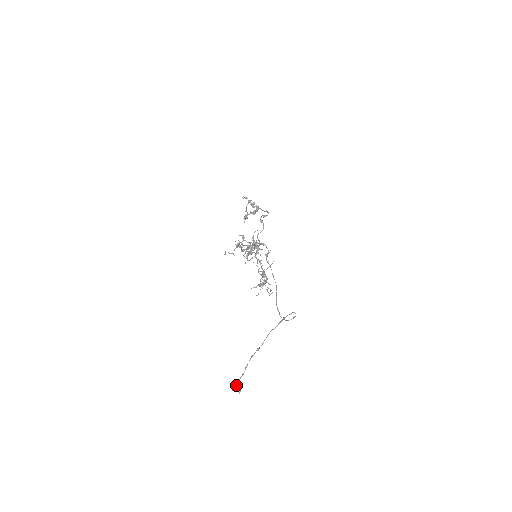
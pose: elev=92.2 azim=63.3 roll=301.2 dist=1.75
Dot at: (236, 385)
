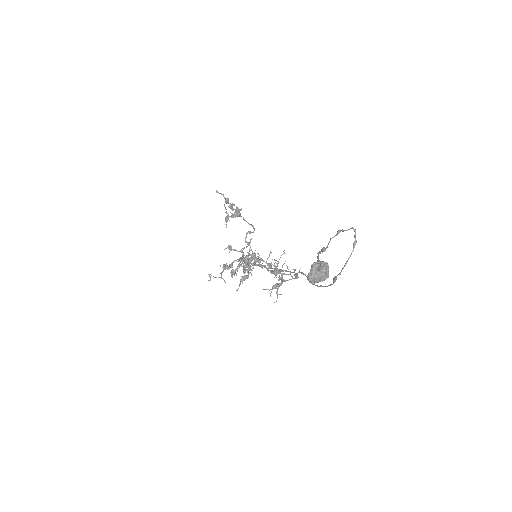
Dot at: (314, 264)
